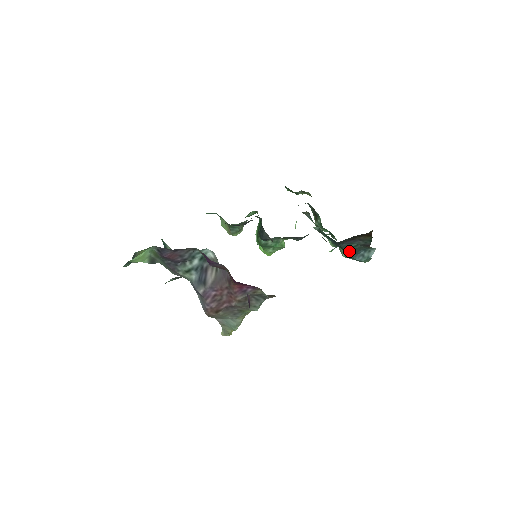
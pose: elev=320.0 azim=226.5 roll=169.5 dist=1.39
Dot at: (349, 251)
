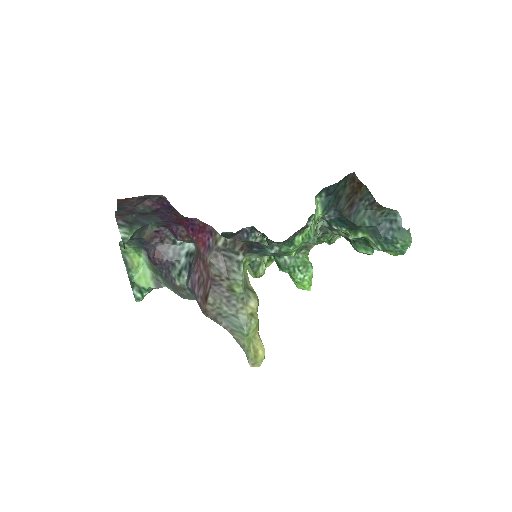
Dot at: (373, 232)
